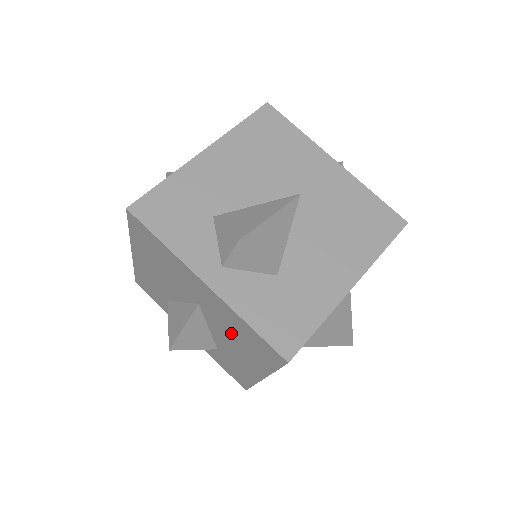
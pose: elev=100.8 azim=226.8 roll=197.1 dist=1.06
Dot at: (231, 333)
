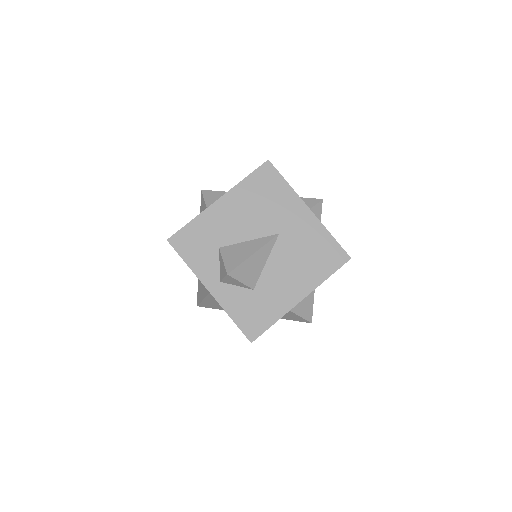
Dot at: occluded
